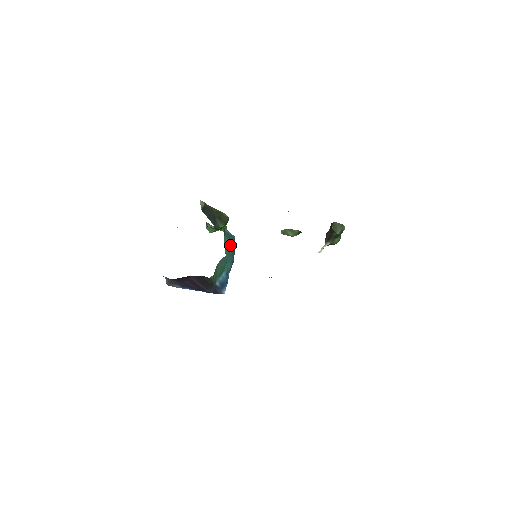
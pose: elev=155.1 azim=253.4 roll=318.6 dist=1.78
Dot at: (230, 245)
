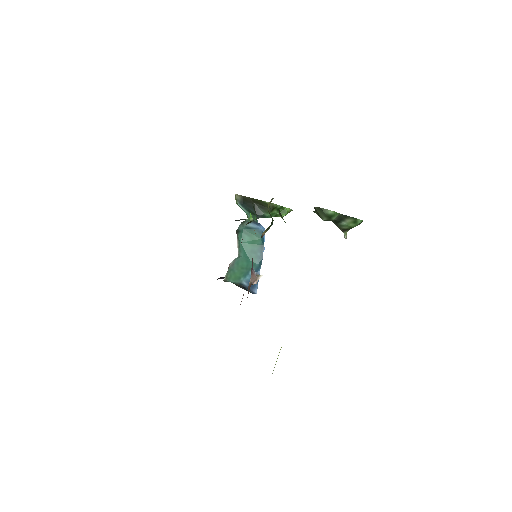
Dot at: (252, 241)
